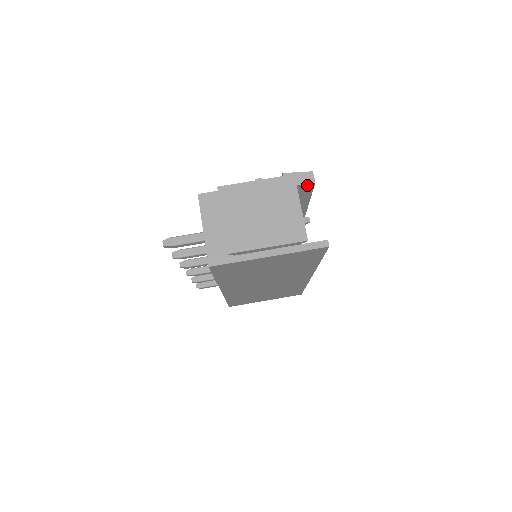
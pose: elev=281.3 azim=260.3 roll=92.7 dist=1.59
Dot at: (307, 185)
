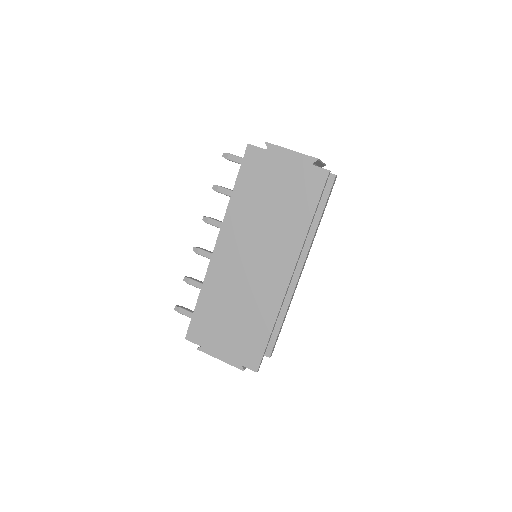
Dot at: (330, 176)
